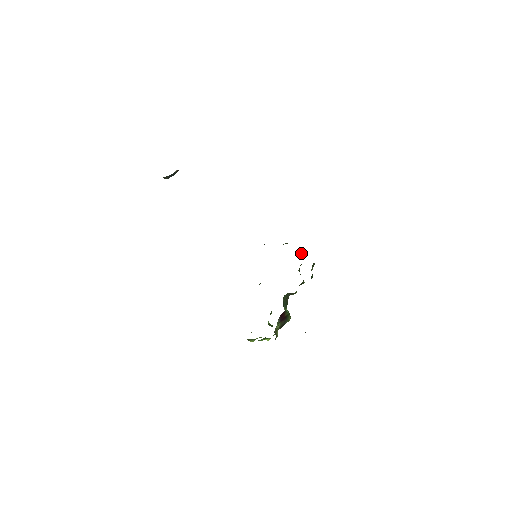
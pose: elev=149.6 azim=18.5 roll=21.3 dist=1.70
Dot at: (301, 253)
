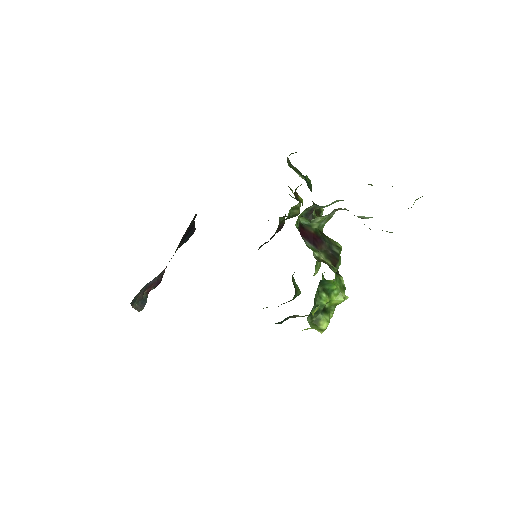
Dot at: occluded
